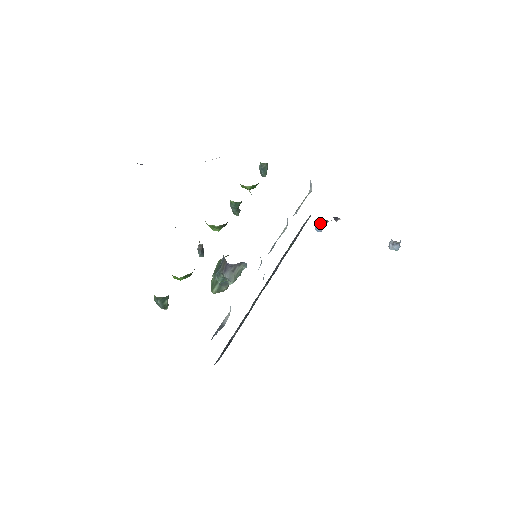
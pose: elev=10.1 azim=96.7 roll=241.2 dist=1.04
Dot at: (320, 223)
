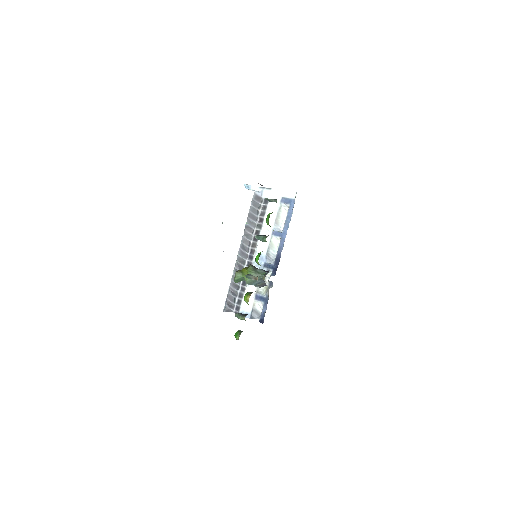
Dot at: (255, 190)
